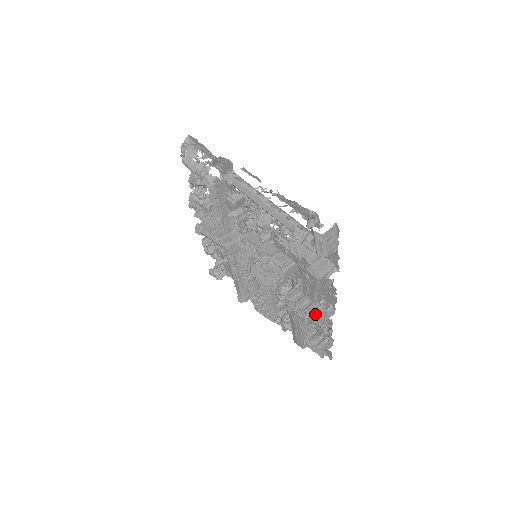
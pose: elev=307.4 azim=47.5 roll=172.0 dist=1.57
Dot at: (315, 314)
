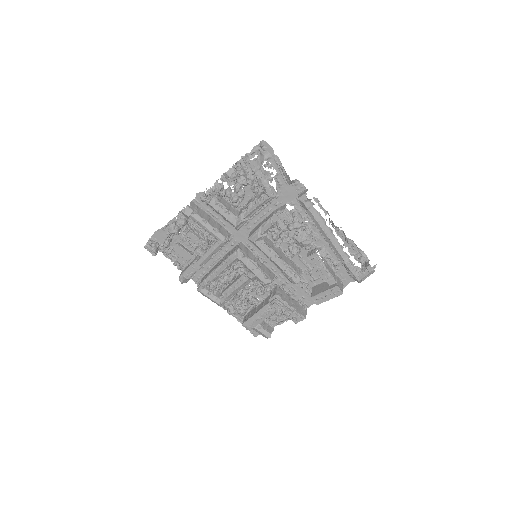
Dot at: (298, 310)
